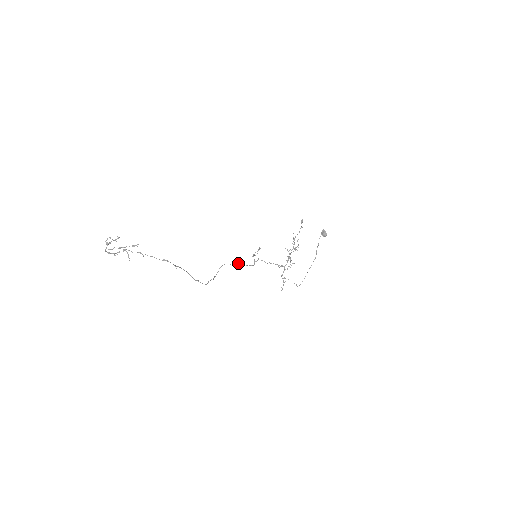
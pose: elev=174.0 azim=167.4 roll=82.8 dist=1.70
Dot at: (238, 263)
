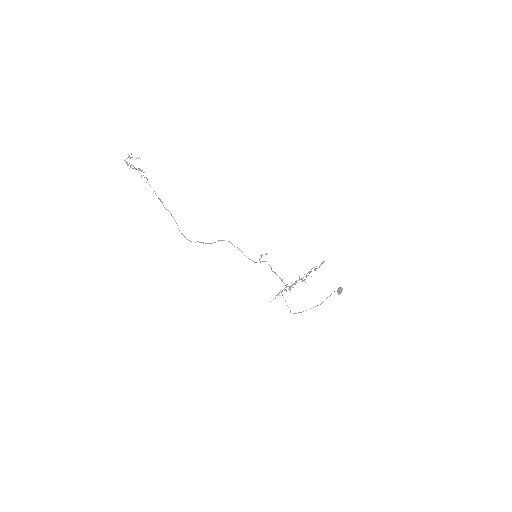
Dot at: occluded
